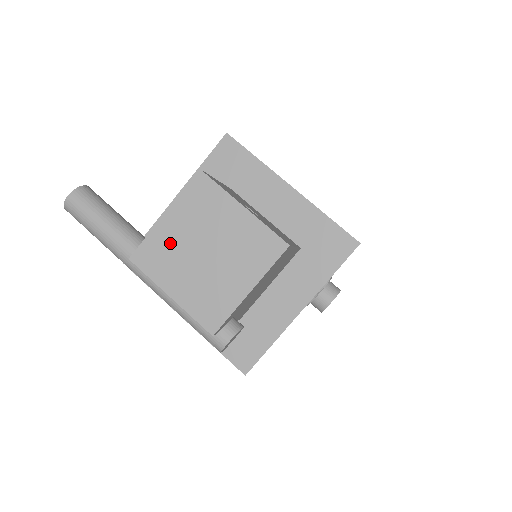
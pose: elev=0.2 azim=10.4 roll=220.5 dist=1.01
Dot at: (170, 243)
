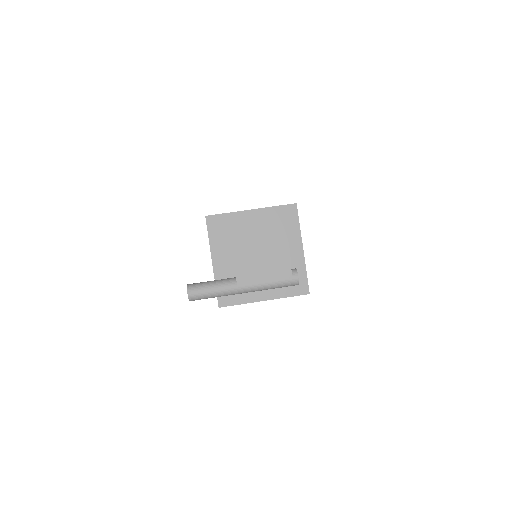
Dot at: (246, 265)
